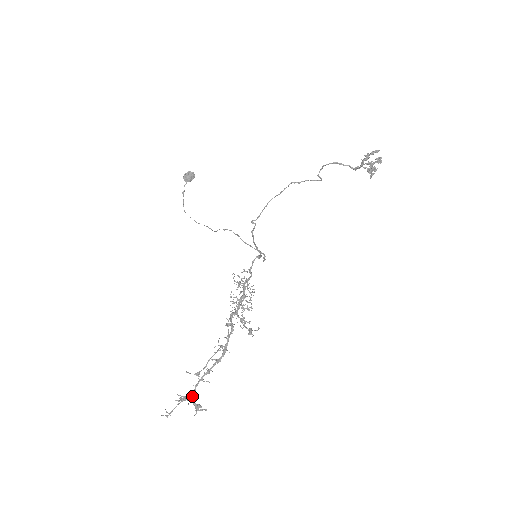
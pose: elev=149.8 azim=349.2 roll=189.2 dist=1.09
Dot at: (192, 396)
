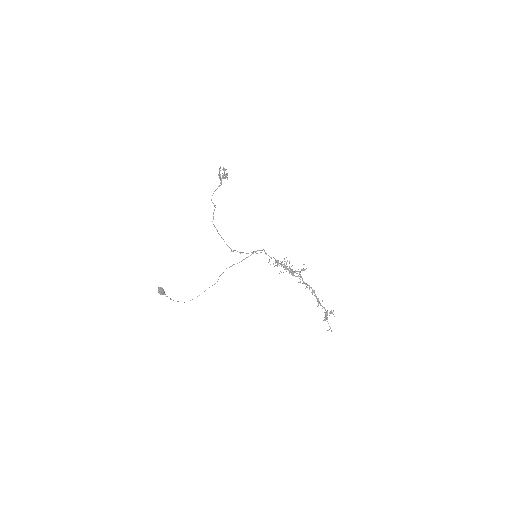
Dot at: (327, 311)
